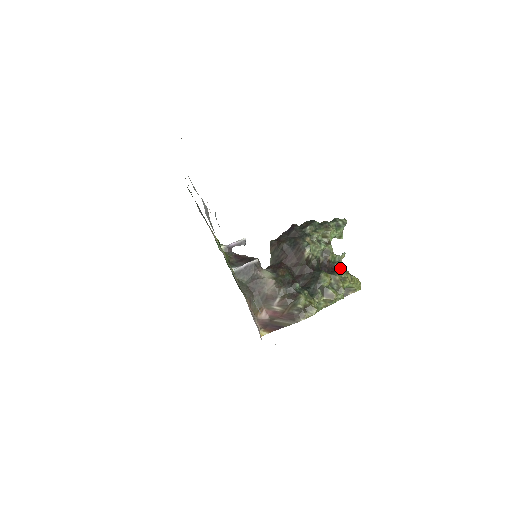
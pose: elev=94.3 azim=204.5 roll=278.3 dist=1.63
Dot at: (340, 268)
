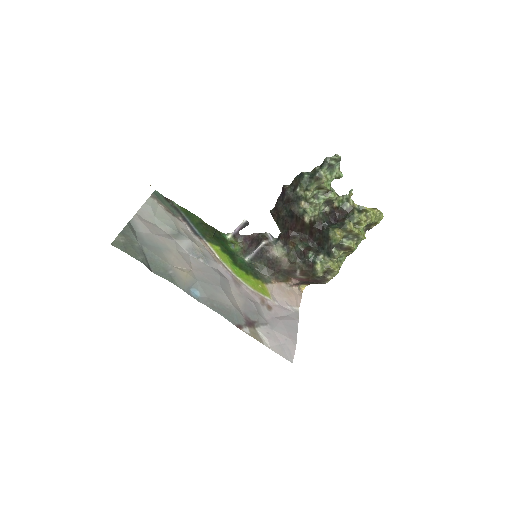
Dot at: (351, 210)
